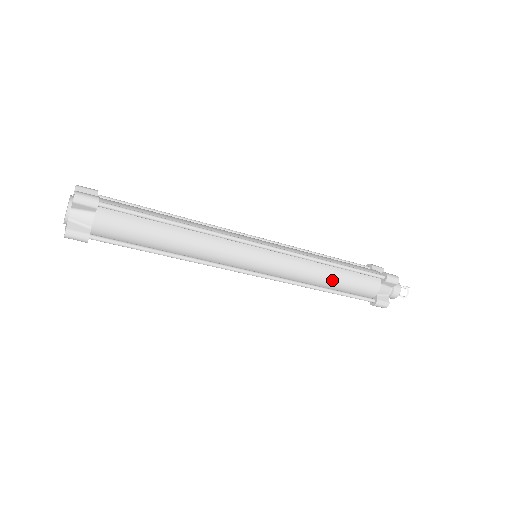
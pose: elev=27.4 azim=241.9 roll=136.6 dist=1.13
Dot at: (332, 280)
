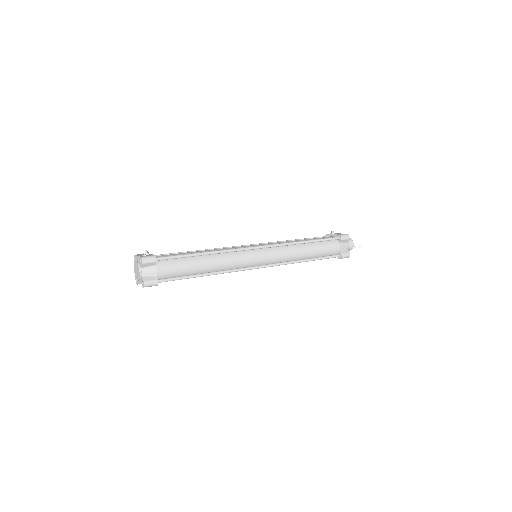
Dot at: occluded
